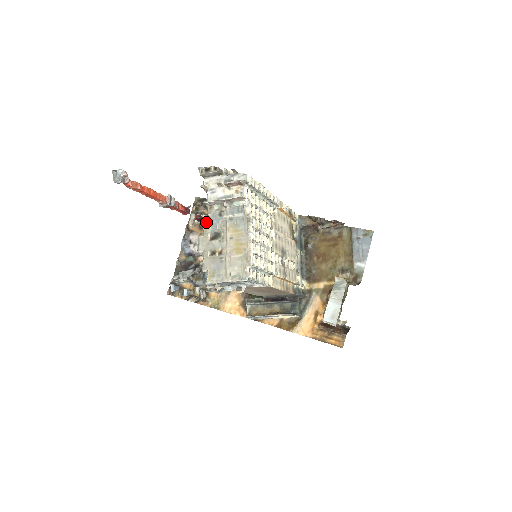
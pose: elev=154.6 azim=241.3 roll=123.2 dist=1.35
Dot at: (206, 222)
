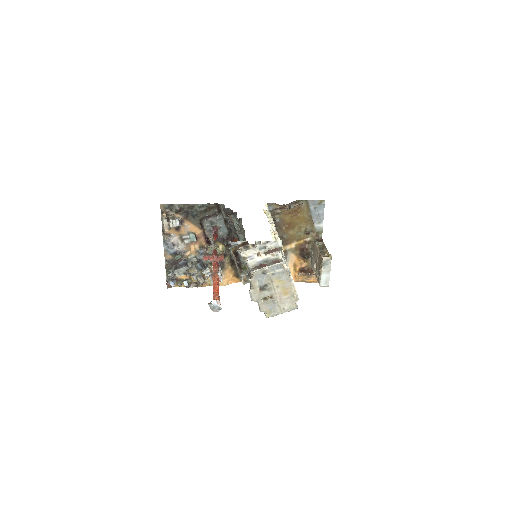
Dot at: (253, 281)
